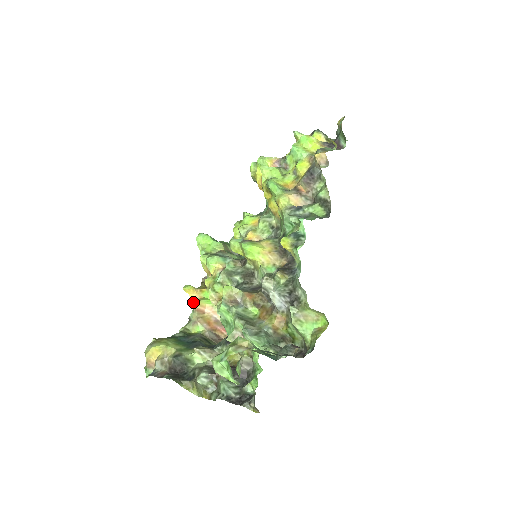
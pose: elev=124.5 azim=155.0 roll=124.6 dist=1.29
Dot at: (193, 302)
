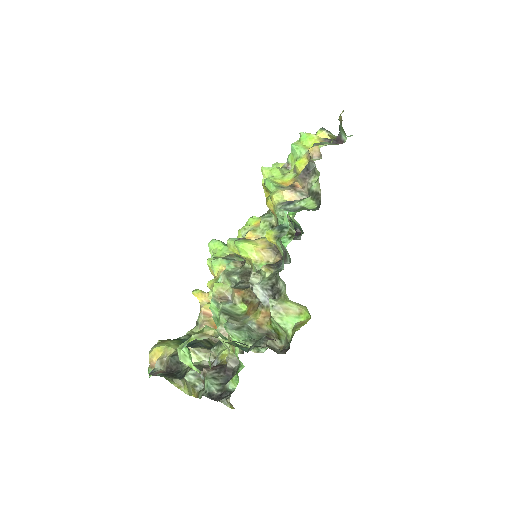
Dot at: (201, 306)
